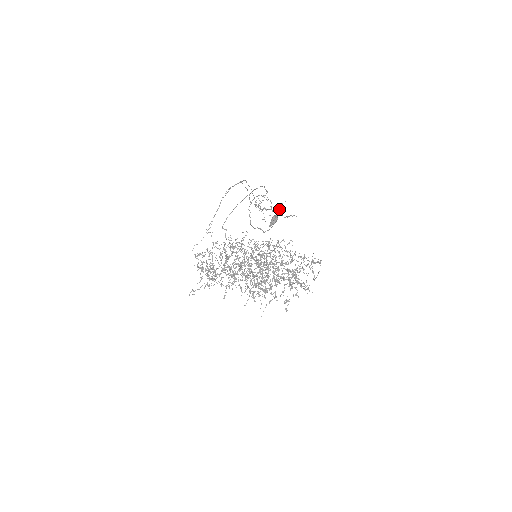
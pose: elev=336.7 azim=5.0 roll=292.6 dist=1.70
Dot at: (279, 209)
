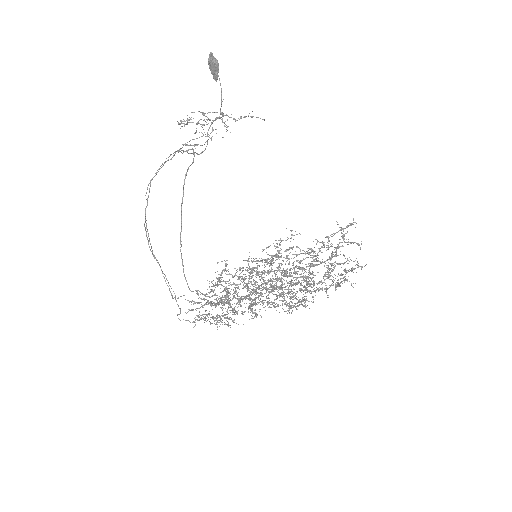
Dot at: occluded
